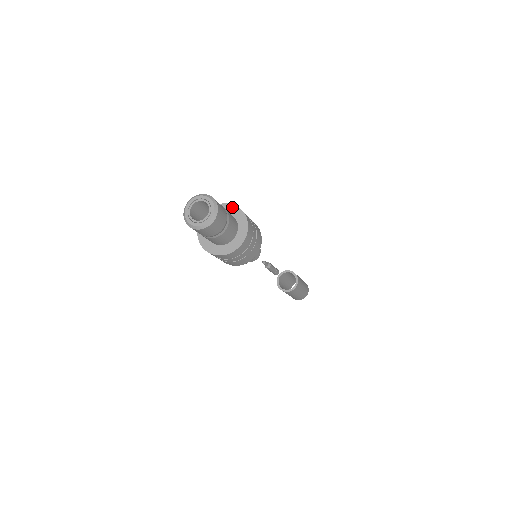
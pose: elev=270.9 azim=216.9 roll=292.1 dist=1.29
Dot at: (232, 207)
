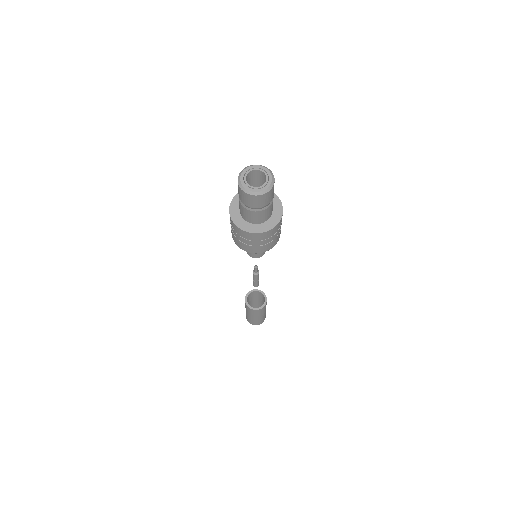
Dot at: occluded
